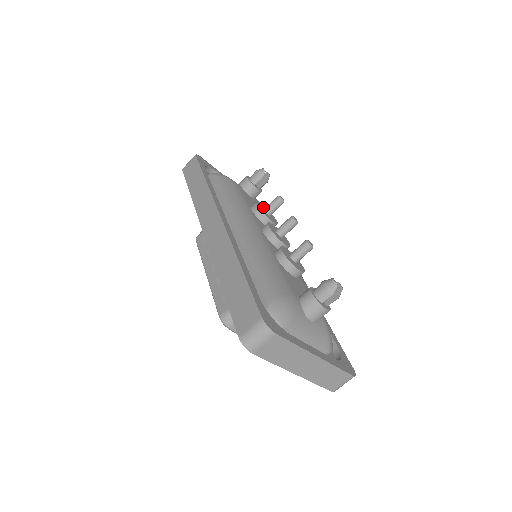
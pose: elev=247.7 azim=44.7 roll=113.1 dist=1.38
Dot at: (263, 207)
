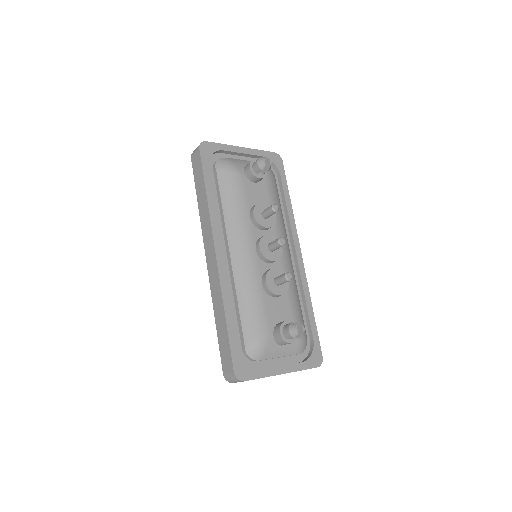
Dot at: (262, 207)
